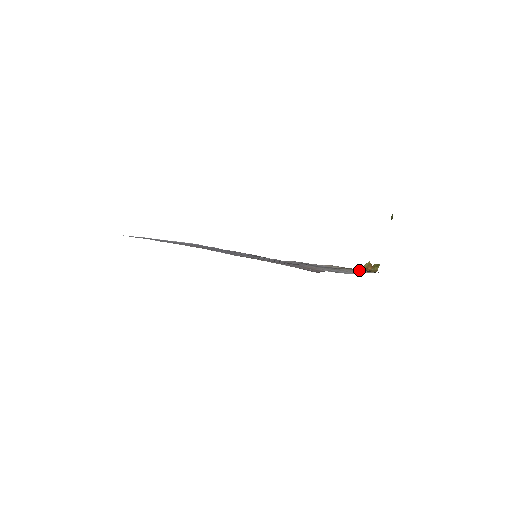
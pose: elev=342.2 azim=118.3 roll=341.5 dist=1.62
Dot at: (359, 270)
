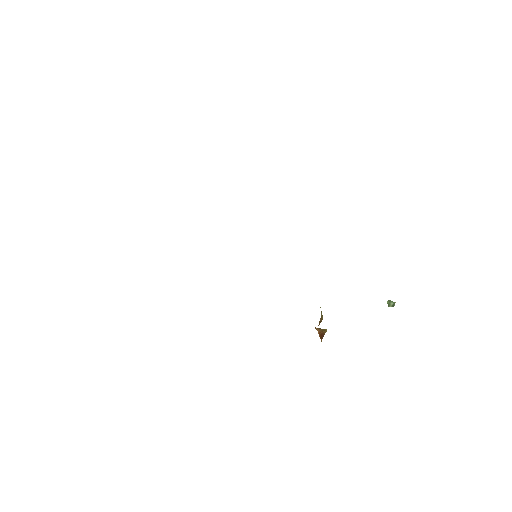
Dot at: occluded
